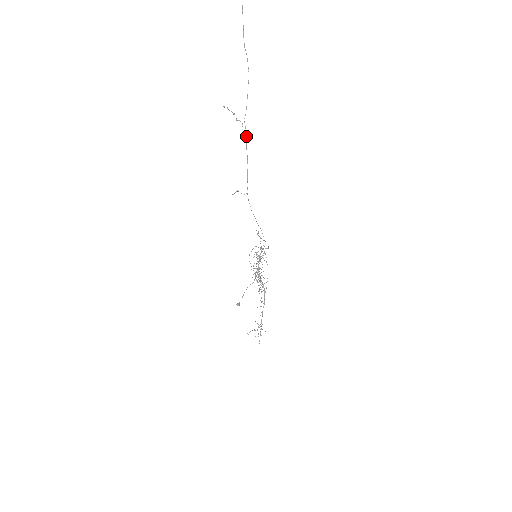
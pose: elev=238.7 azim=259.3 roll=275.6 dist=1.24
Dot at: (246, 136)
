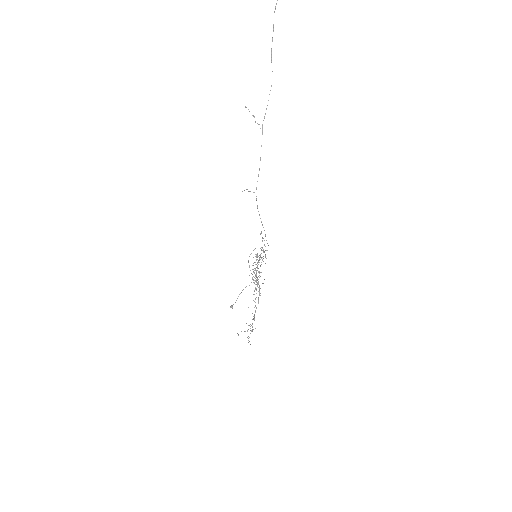
Dot at: occluded
